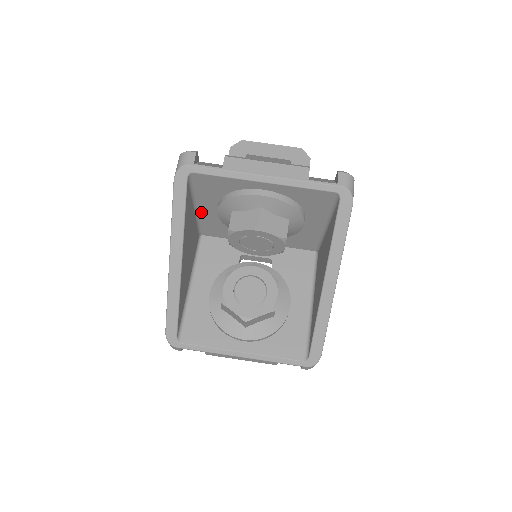
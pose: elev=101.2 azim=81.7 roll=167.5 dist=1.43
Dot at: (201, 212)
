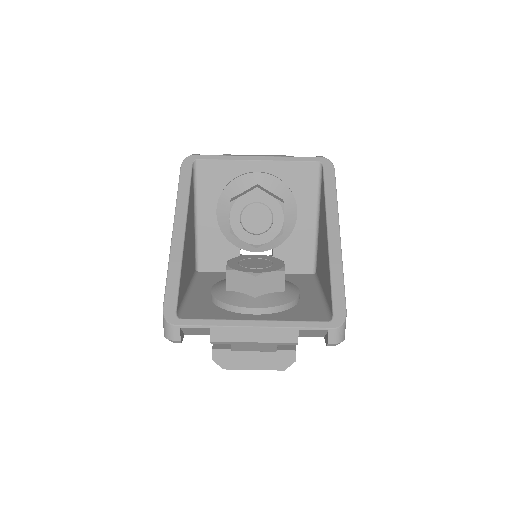
Dot at: (200, 225)
